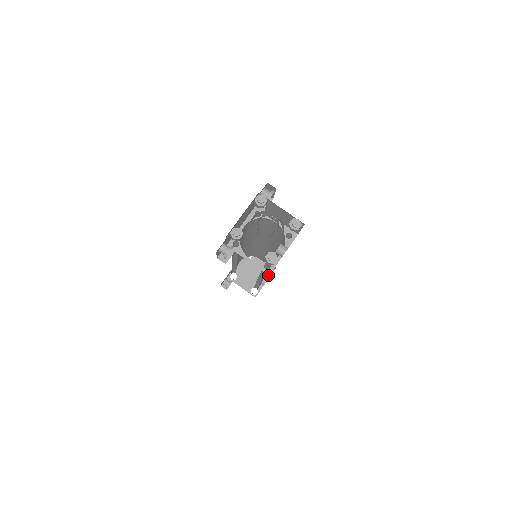
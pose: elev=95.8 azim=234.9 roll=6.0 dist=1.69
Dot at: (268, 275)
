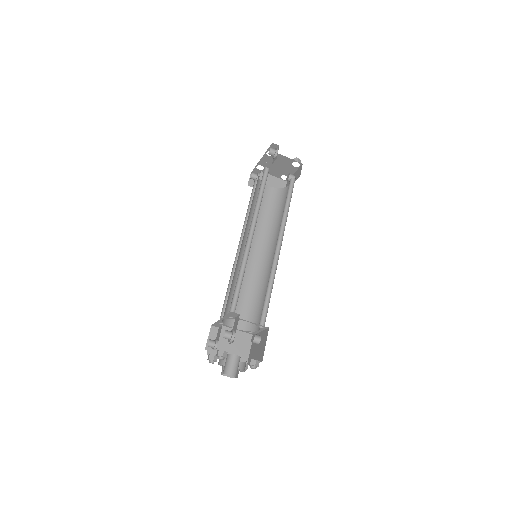
Dot at: (296, 167)
